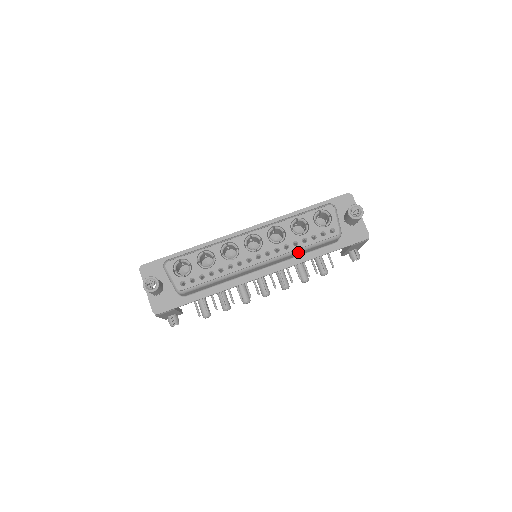
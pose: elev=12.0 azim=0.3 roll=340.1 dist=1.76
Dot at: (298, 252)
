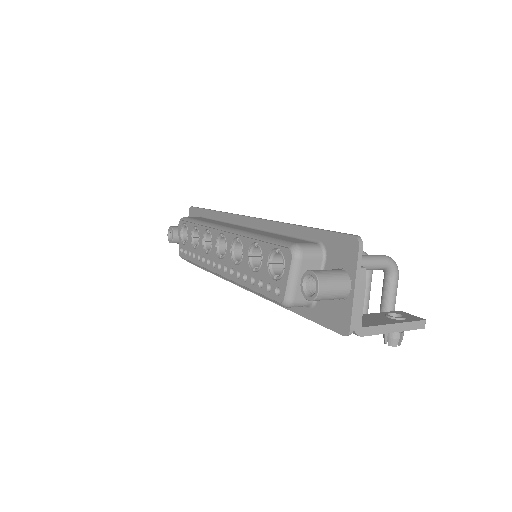
Dot at: occluded
